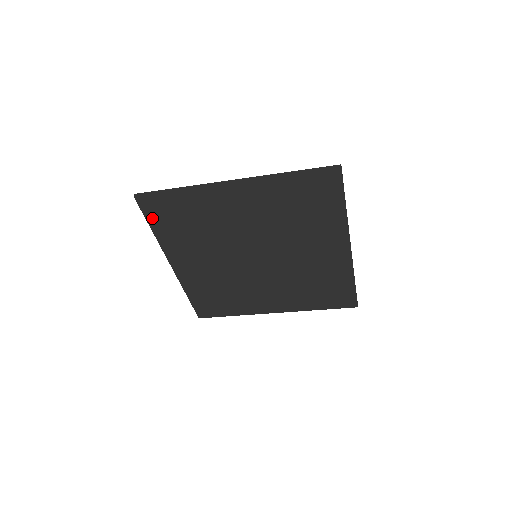
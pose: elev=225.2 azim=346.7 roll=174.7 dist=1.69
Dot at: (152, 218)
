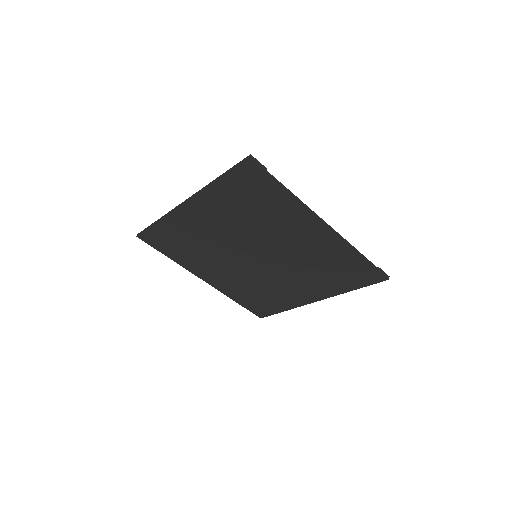
Dot at: (161, 248)
